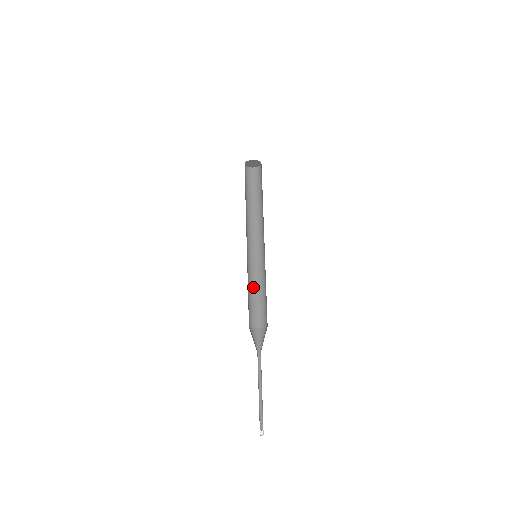
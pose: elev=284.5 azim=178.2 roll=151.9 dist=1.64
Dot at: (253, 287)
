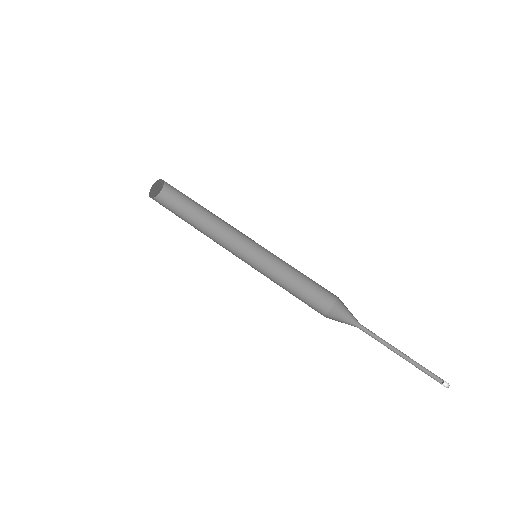
Dot at: (282, 286)
